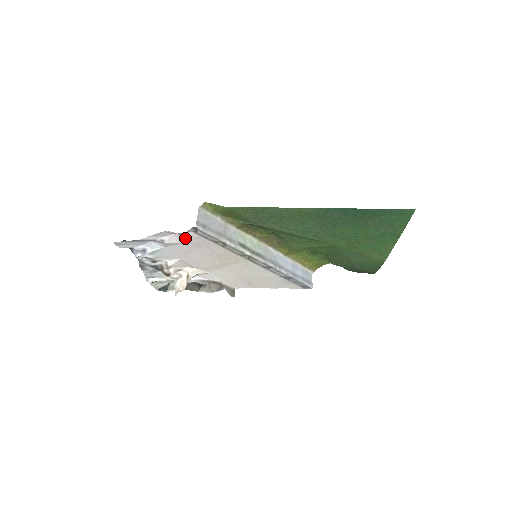
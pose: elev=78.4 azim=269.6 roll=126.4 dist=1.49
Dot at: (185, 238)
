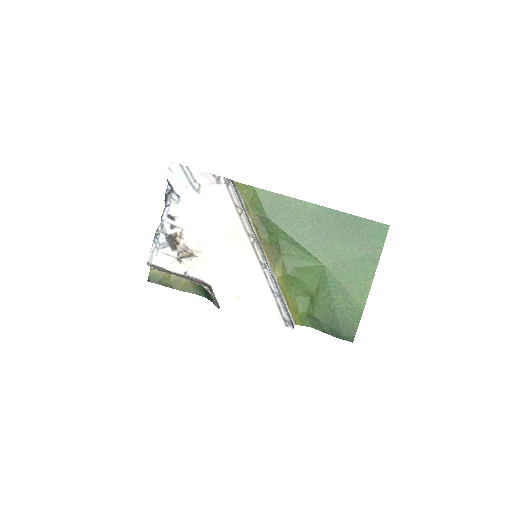
Dot at: (216, 193)
